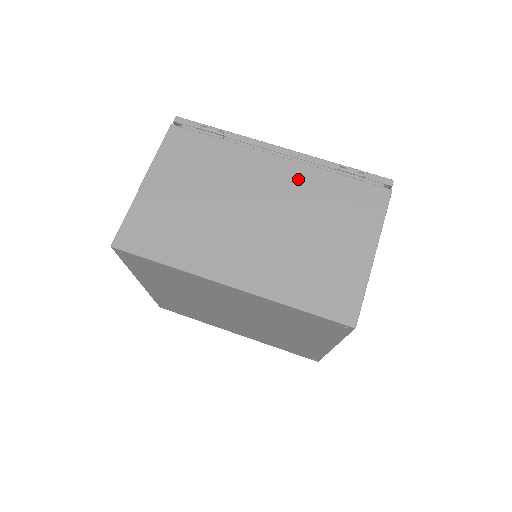
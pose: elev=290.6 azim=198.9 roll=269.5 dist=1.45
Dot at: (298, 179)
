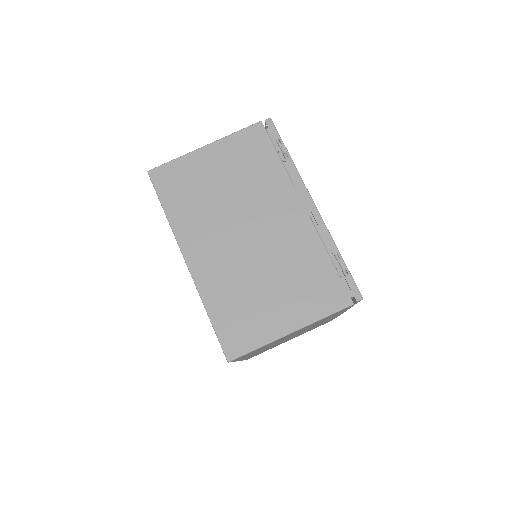
Dot at: (300, 235)
